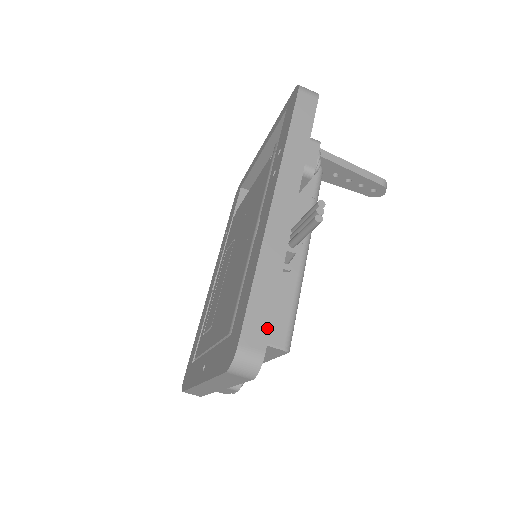
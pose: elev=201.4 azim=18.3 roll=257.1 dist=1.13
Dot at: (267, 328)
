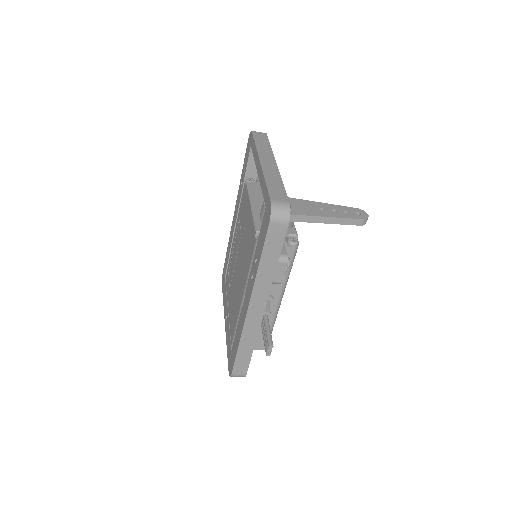
Dot at: (247, 366)
